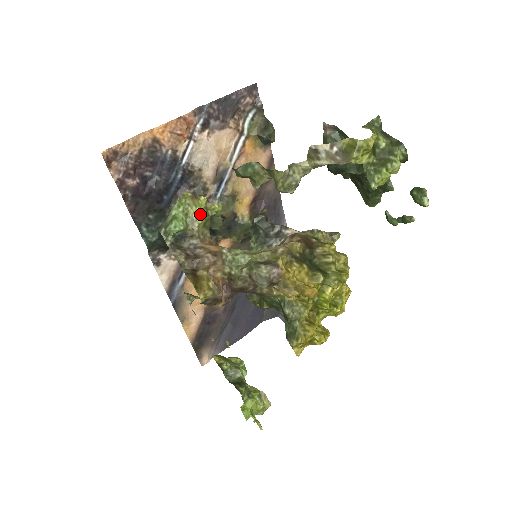
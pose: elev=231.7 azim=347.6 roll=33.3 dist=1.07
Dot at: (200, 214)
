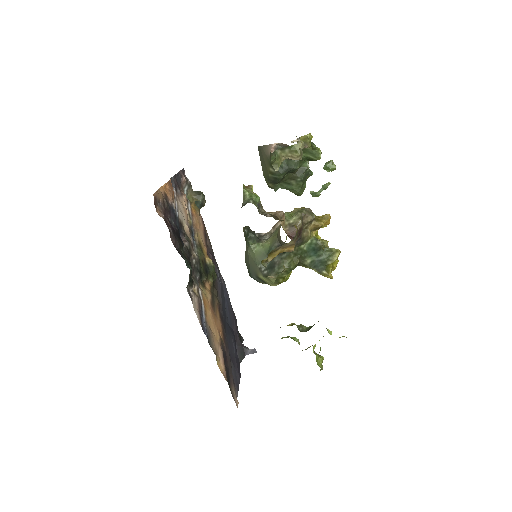
Dot at: occluded
